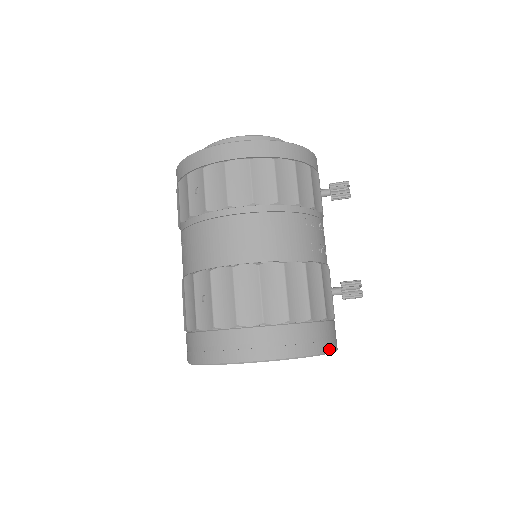
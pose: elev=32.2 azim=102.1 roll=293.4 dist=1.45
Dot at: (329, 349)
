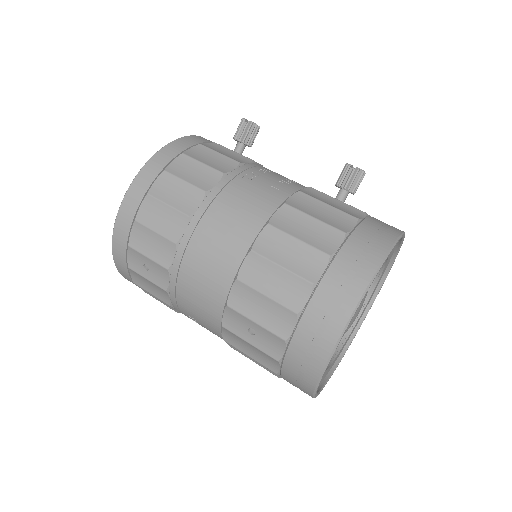
Dot at: (393, 237)
